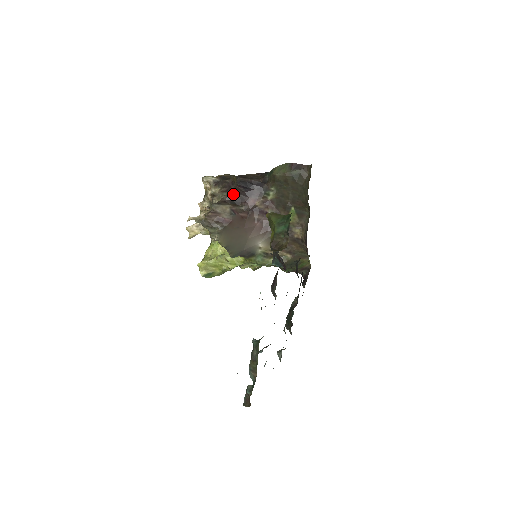
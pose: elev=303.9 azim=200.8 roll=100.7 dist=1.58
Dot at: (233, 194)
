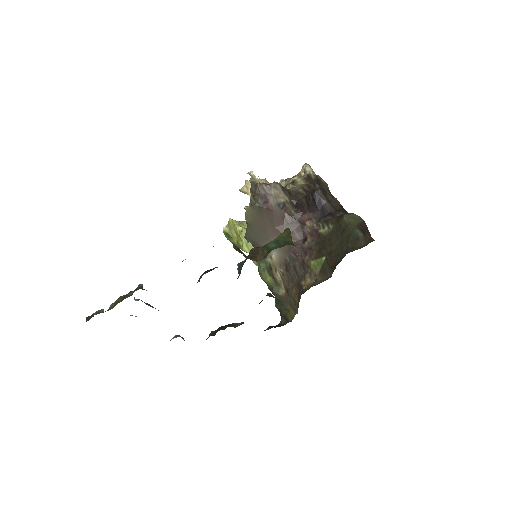
Dot at: (302, 196)
